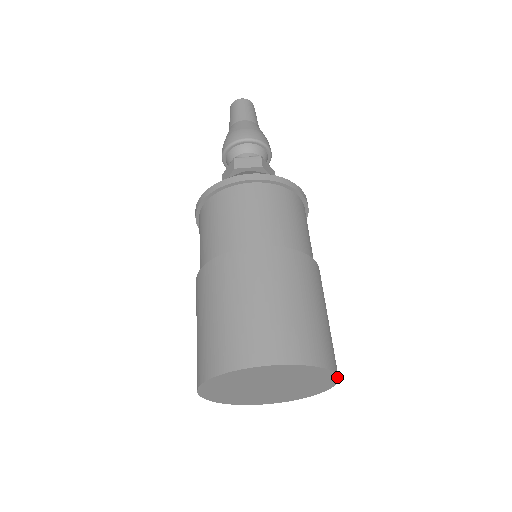
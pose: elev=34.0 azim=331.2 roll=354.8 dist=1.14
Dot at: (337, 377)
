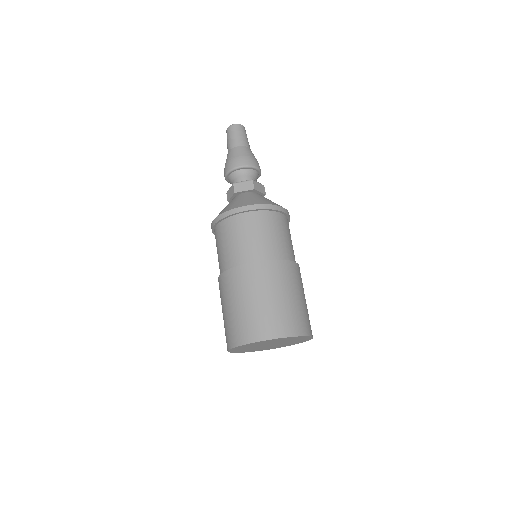
Dot at: occluded
